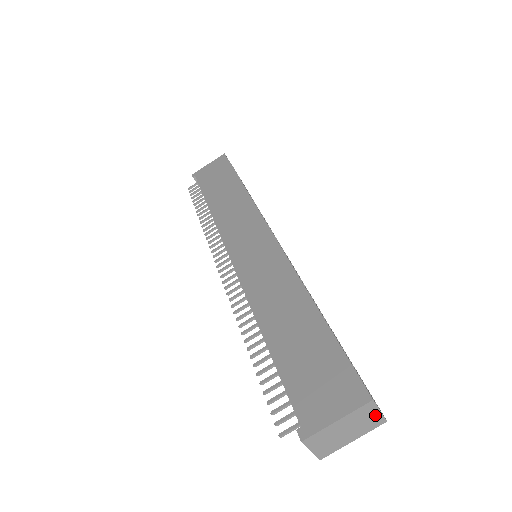
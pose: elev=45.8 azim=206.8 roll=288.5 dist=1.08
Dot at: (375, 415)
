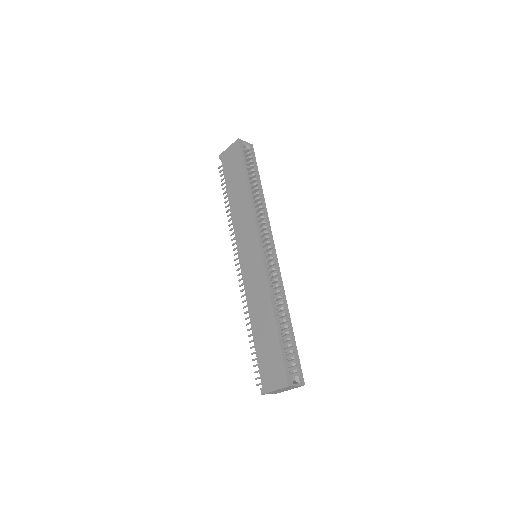
Dot at: (295, 386)
